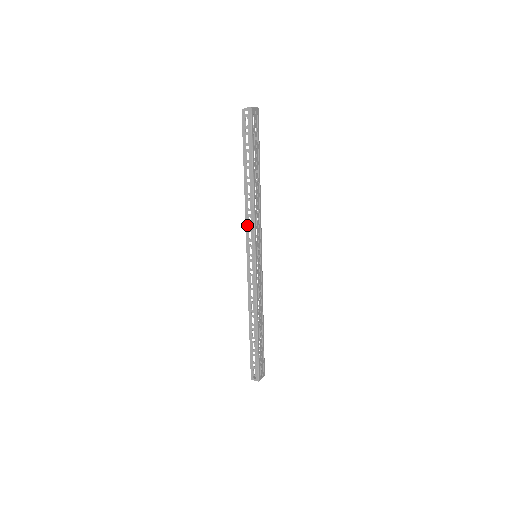
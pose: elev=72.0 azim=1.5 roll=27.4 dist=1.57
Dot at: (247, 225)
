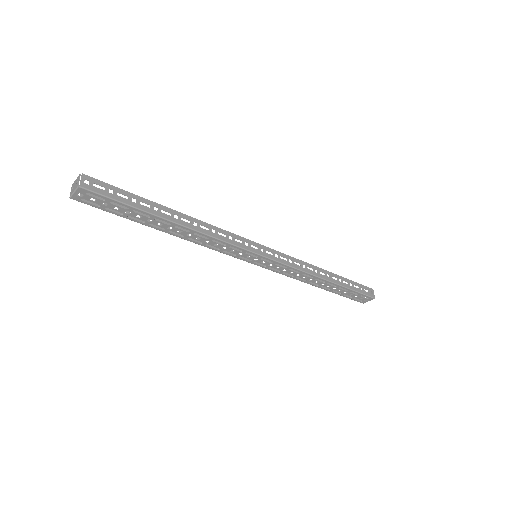
Dot at: occluded
